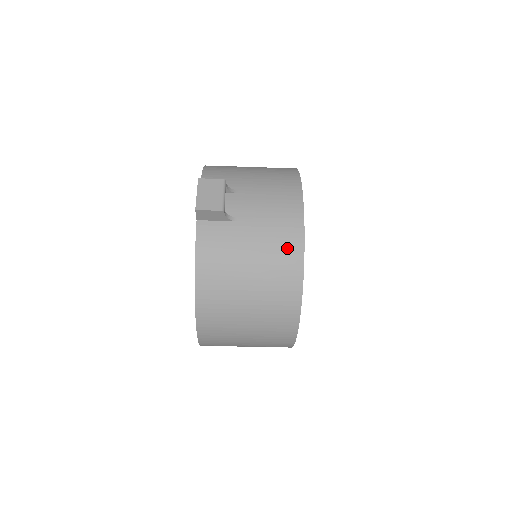
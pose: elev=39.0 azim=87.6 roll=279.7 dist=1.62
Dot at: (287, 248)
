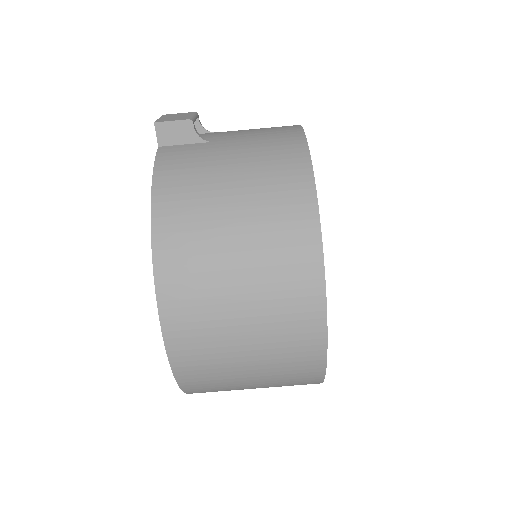
Dot at: (284, 154)
